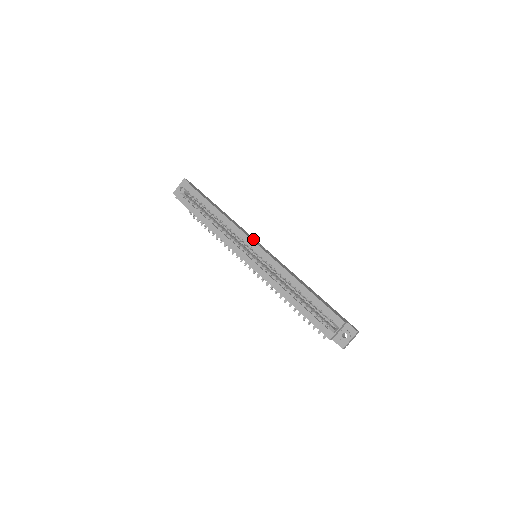
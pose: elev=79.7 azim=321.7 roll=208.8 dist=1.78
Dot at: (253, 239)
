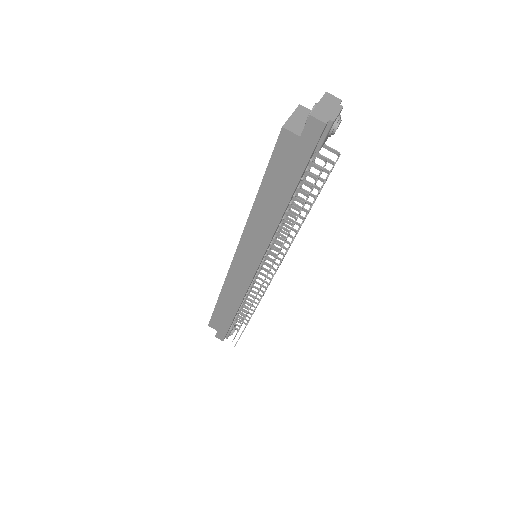
Dot at: occluded
